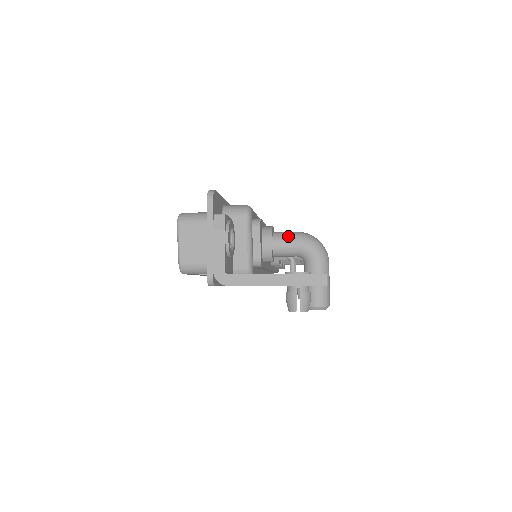
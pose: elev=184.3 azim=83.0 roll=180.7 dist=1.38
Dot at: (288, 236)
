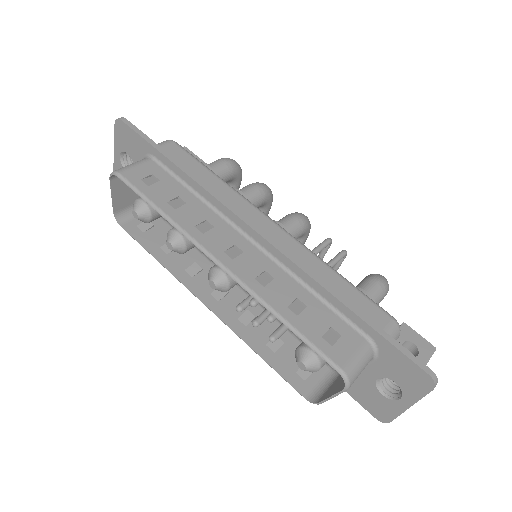
Dot at: (380, 298)
